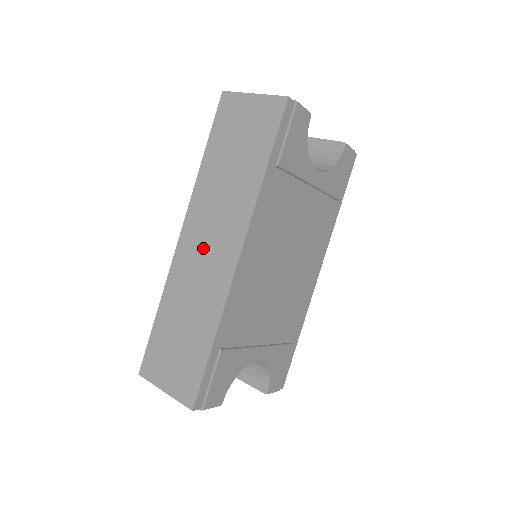
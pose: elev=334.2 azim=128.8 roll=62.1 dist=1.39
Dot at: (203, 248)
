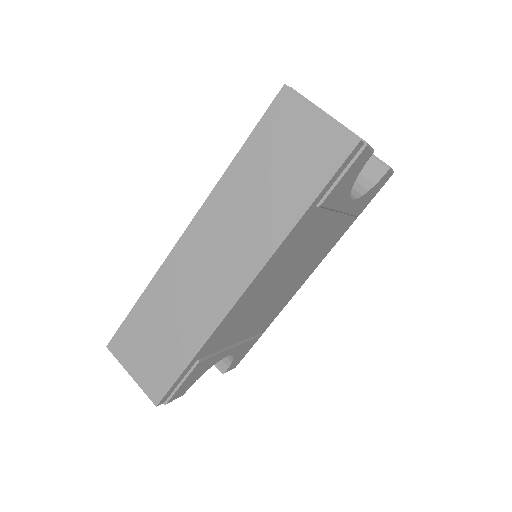
Dot at: (209, 258)
